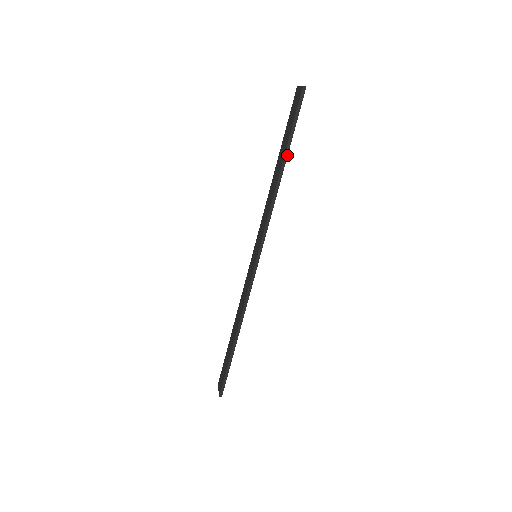
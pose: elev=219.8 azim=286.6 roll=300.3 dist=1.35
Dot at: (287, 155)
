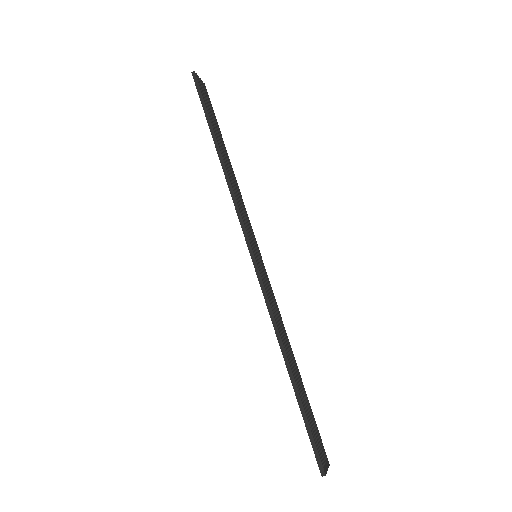
Dot at: (214, 134)
